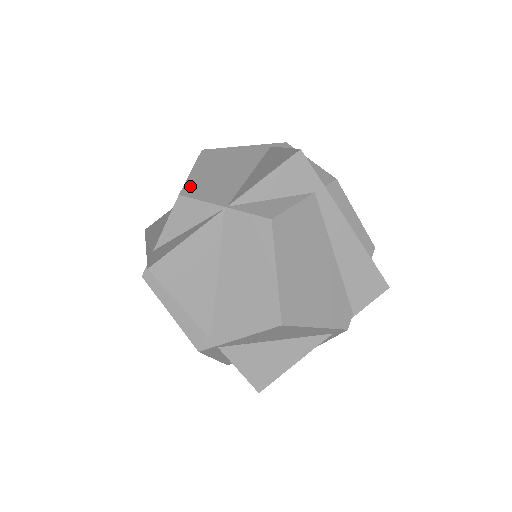
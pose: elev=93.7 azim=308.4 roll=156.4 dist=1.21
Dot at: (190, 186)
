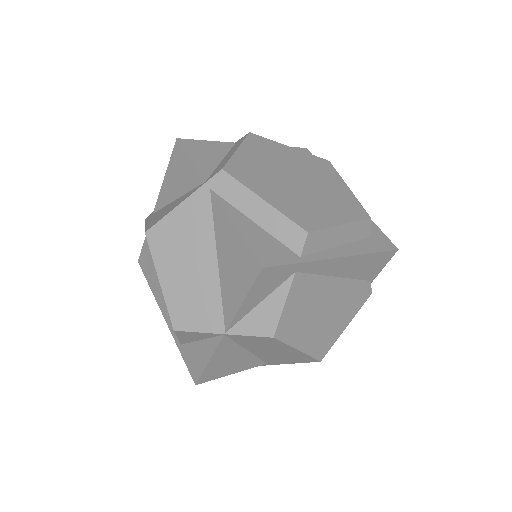
Dot at: (175, 312)
